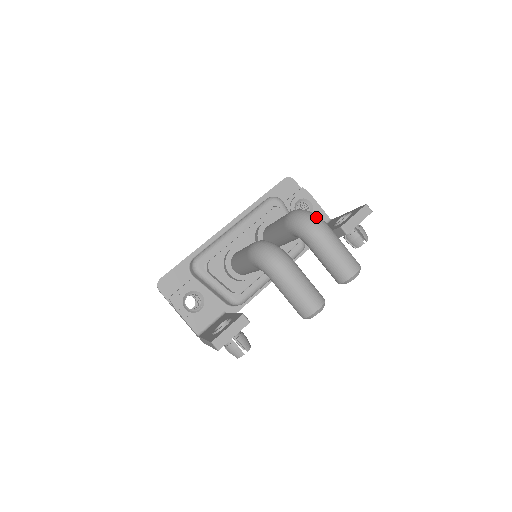
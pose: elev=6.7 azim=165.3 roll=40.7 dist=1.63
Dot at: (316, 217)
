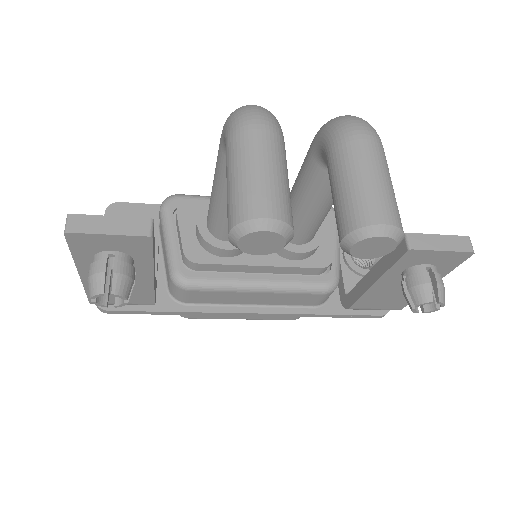
Dot at: occluded
